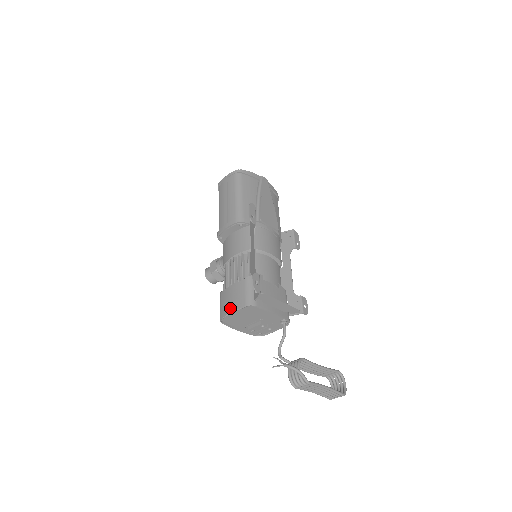
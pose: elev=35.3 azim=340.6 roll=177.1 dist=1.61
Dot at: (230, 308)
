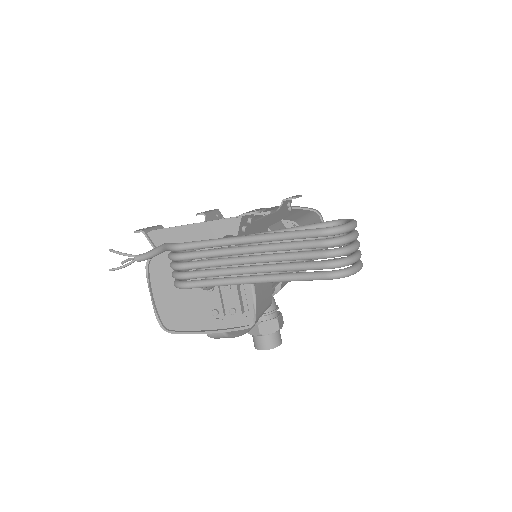
Dot at: (154, 296)
